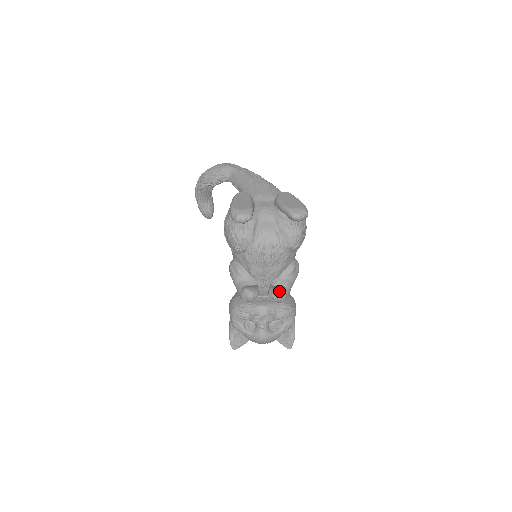
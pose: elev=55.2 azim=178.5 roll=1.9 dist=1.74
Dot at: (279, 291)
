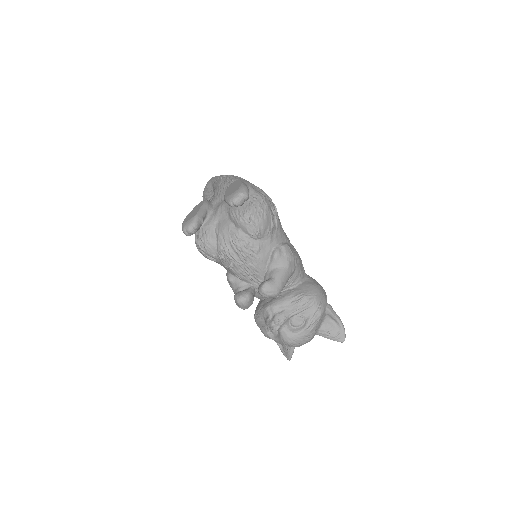
Dot at: (262, 286)
